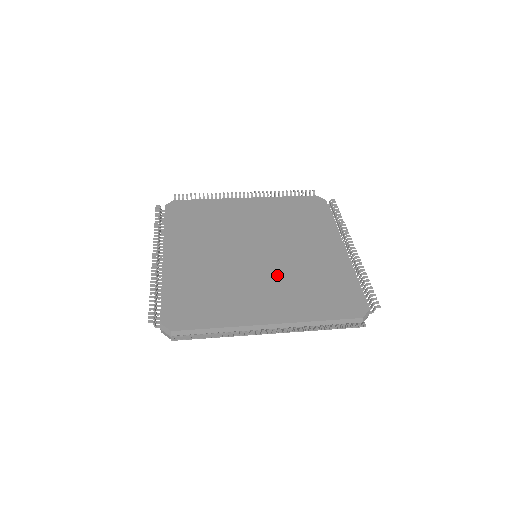
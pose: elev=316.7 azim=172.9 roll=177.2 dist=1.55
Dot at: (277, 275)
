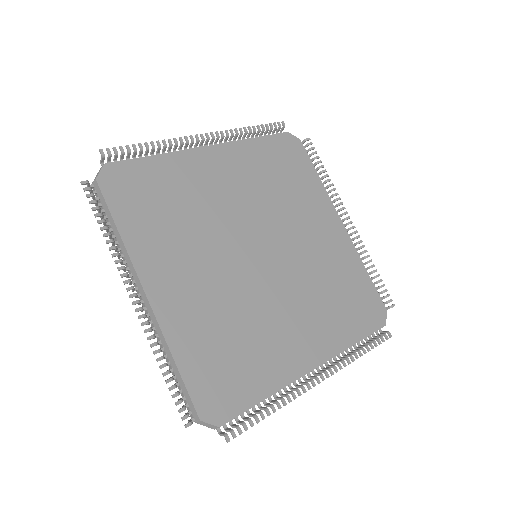
Dot at: (231, 287)
